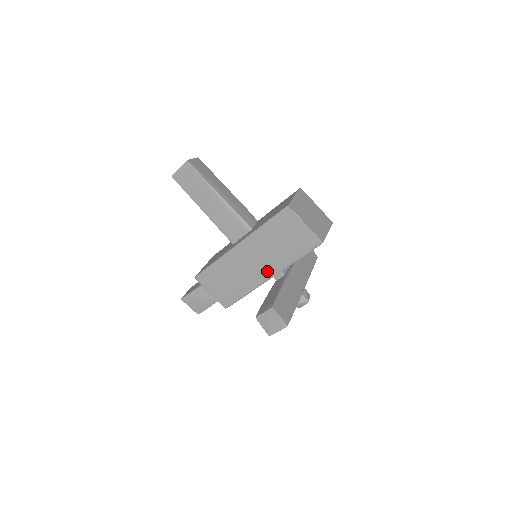
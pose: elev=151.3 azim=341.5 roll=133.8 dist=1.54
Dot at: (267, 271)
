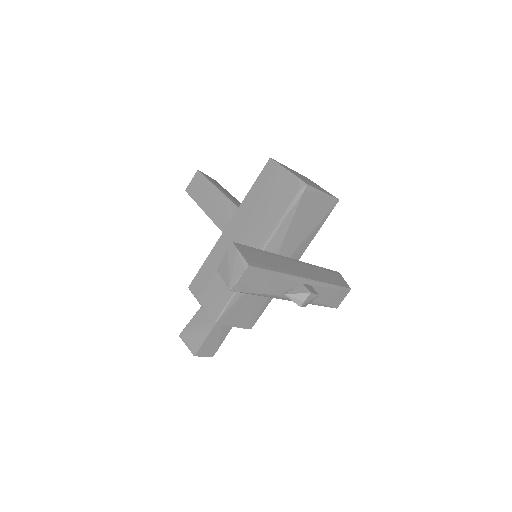
Dot at: occluded
